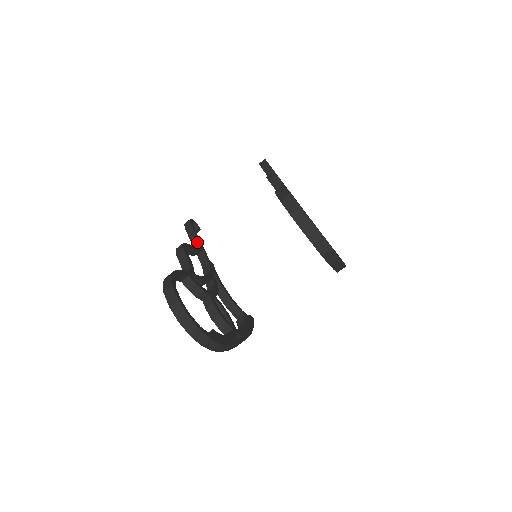
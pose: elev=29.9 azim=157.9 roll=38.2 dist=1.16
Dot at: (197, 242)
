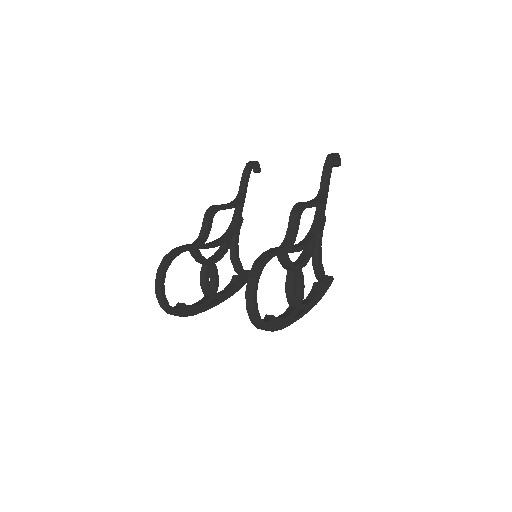
Dot at: (242, 193)
